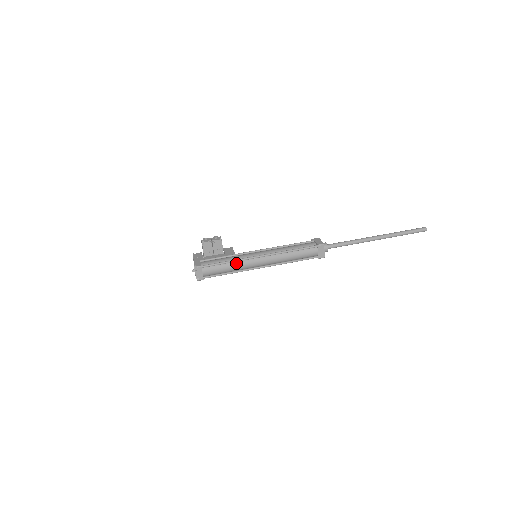
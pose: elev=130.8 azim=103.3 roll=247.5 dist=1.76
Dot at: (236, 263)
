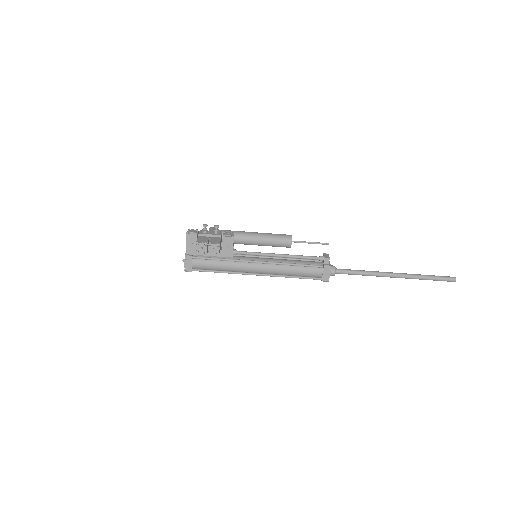
Dot at: (229, 271)
